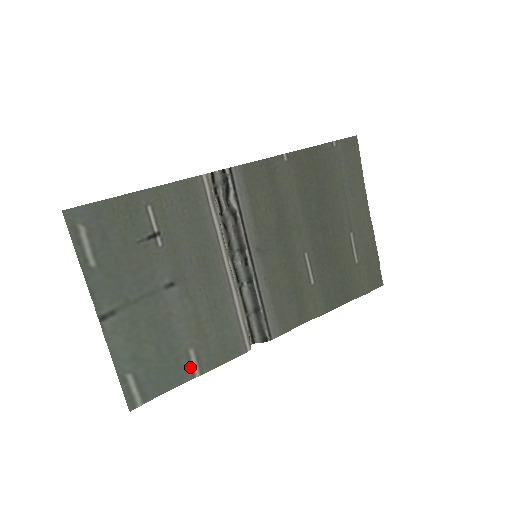
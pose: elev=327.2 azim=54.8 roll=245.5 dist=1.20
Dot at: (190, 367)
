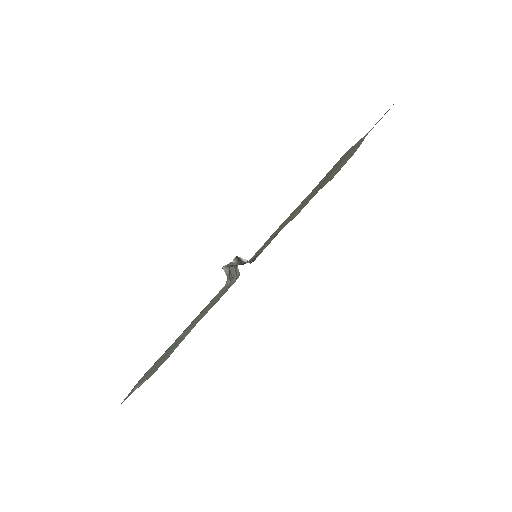
Dot at: occluded
